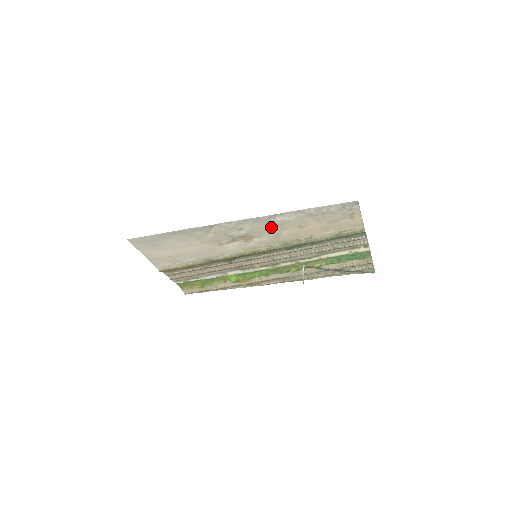
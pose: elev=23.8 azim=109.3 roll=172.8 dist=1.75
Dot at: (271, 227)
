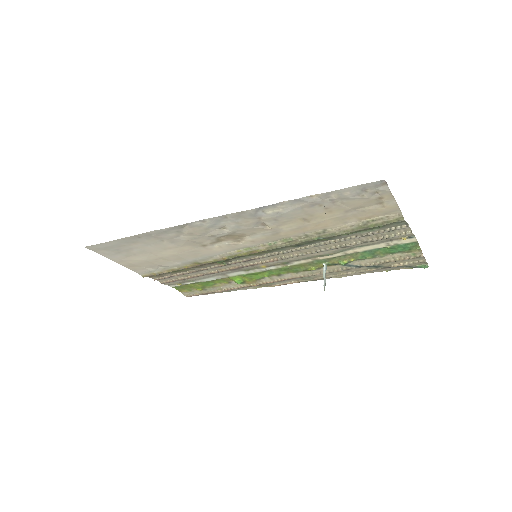
Dot at: (263, 222)
